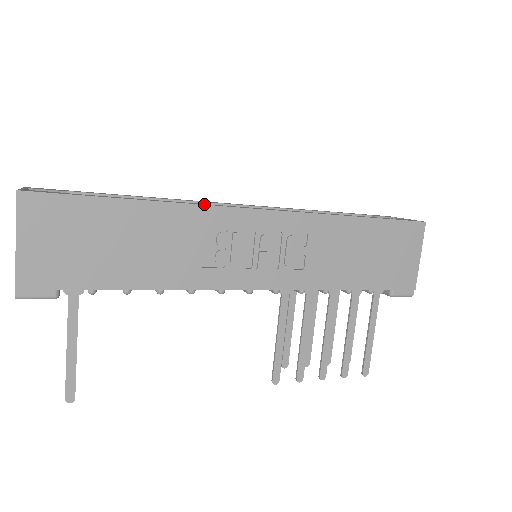
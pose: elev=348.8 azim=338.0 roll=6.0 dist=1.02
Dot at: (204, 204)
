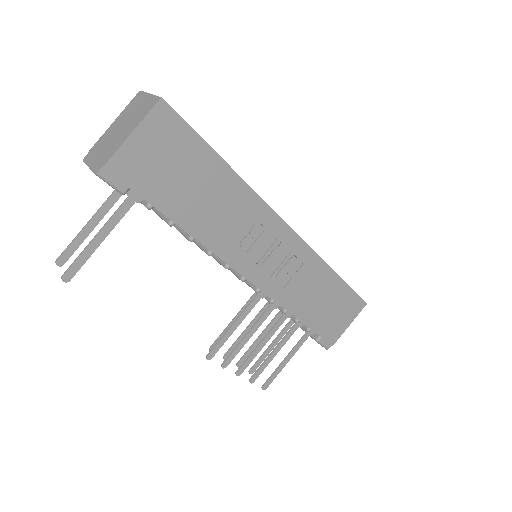
Dot at: (261, 198)
